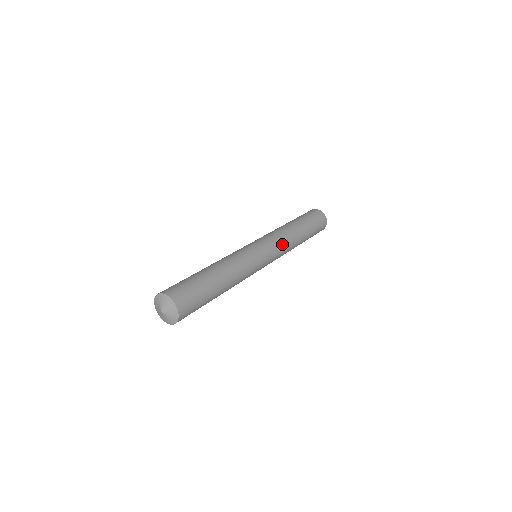
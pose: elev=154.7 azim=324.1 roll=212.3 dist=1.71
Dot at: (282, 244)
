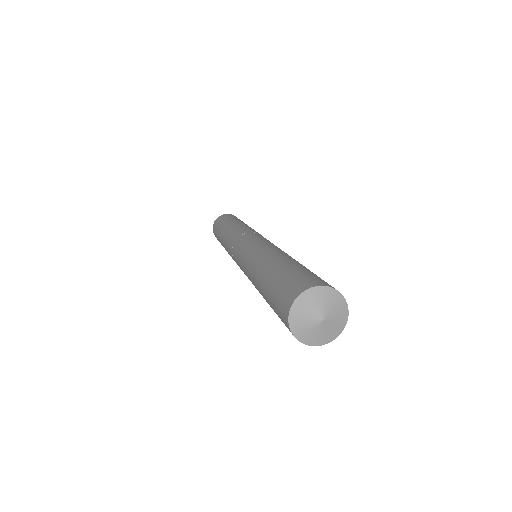
Dot at: occluded
